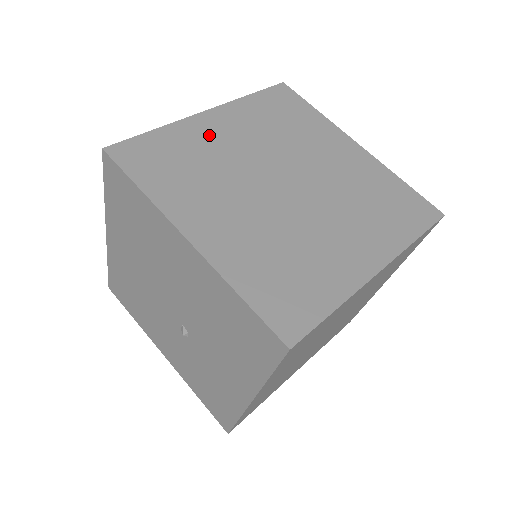
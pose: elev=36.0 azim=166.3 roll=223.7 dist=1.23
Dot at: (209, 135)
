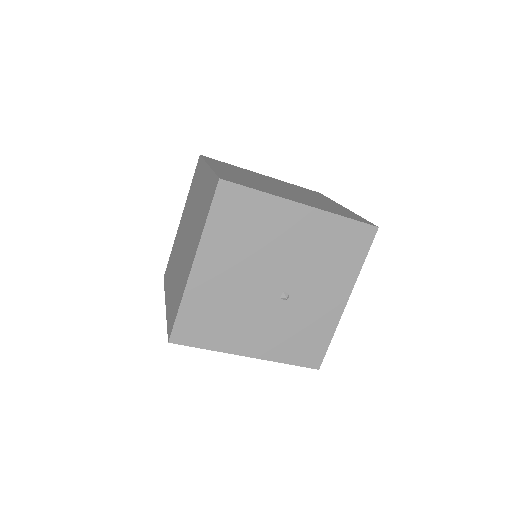
Dot at: (230, 173)
